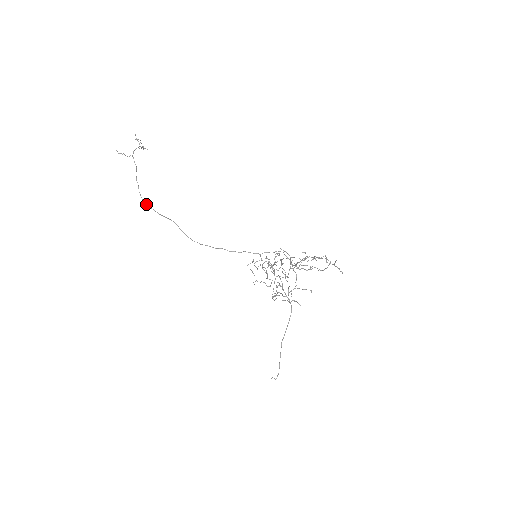
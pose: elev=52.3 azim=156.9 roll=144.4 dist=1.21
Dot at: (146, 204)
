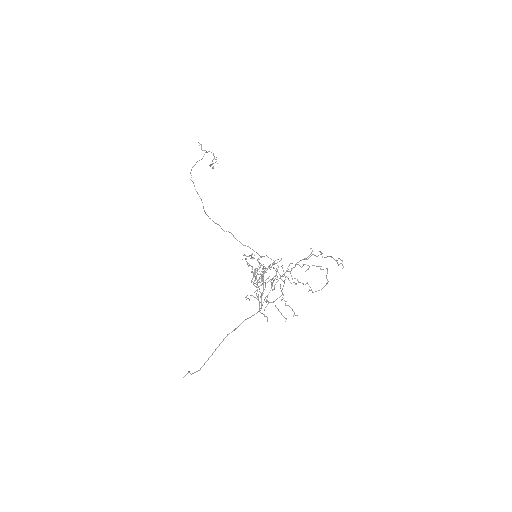
Dot at: (191, 175)
